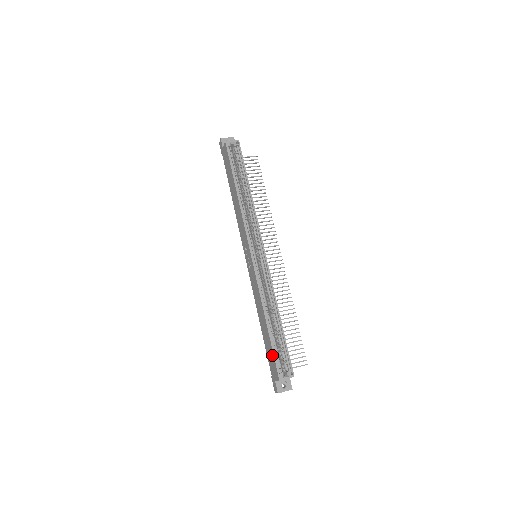
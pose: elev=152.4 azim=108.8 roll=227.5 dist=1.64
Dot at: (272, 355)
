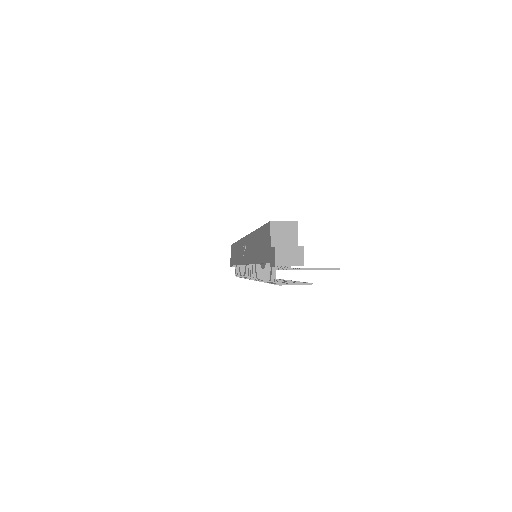
Dot at: (263, 232)
